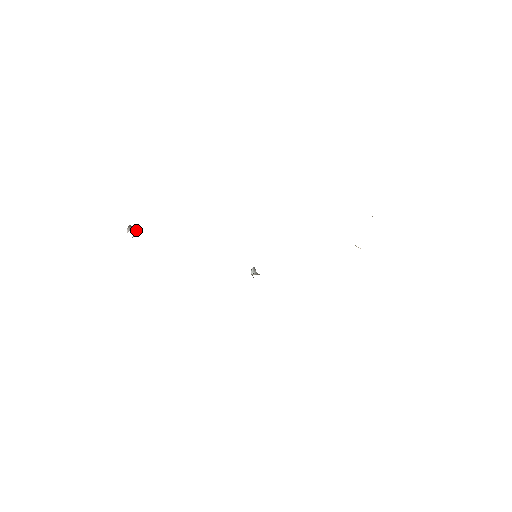
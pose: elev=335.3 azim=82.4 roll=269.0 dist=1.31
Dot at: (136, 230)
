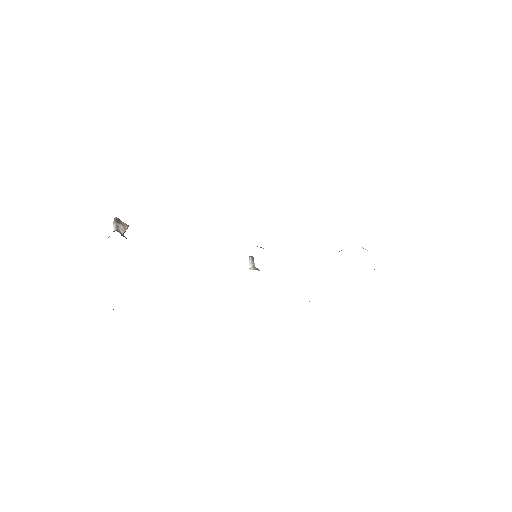
Dot at: (123, 227)
